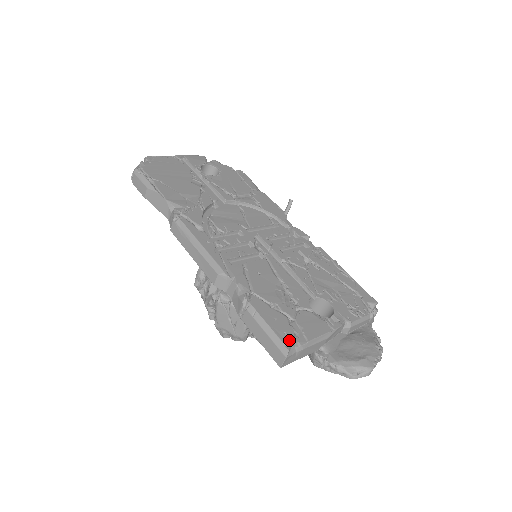
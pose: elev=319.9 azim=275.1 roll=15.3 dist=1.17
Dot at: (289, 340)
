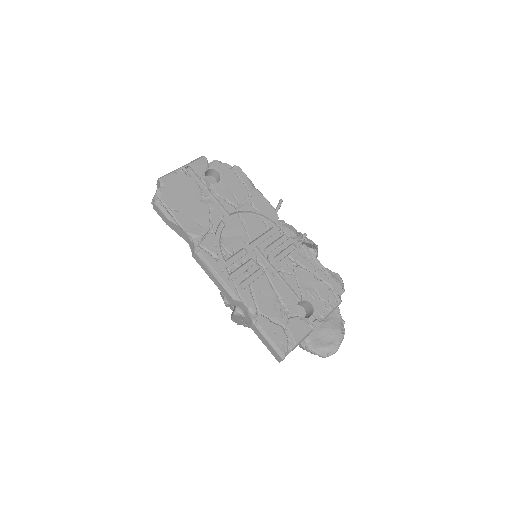
Dot at: (284, 347)
